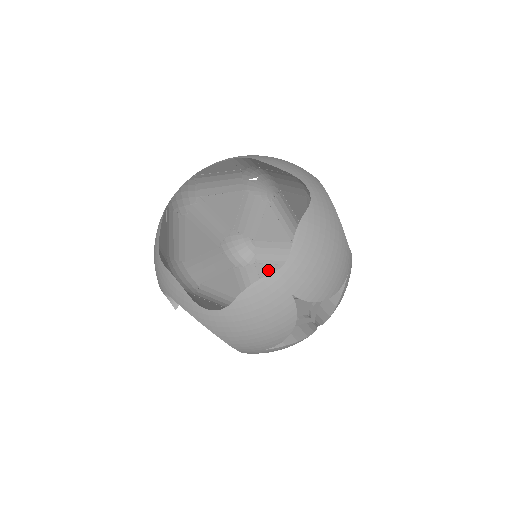
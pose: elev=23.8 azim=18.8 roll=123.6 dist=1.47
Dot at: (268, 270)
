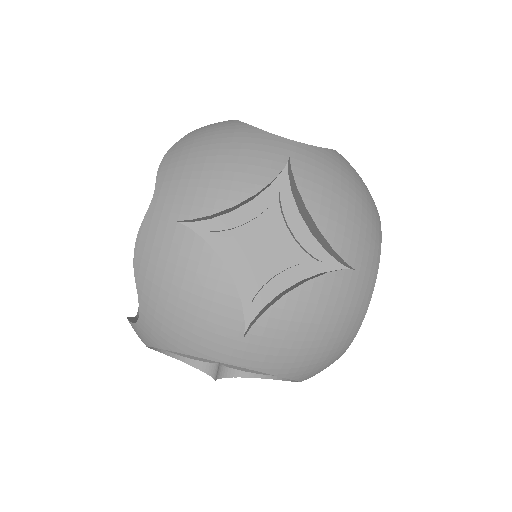
Dot at: occluded
